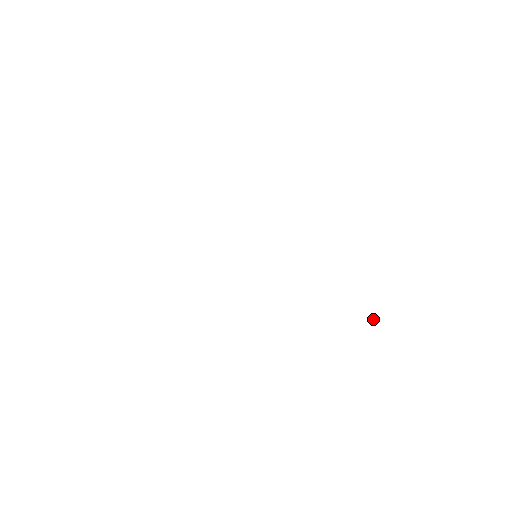
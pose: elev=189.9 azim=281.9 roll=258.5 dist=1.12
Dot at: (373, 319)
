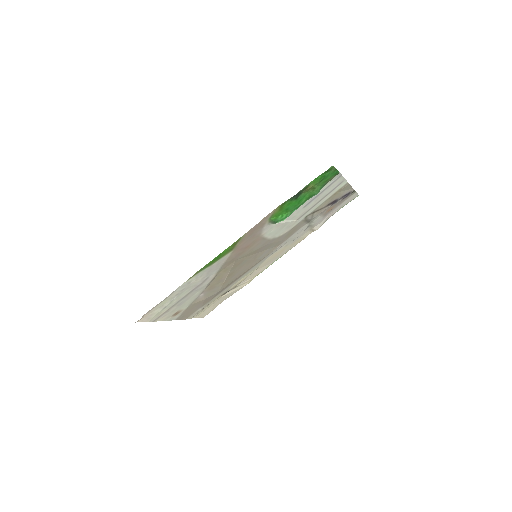
Dot at: (316, 194)
